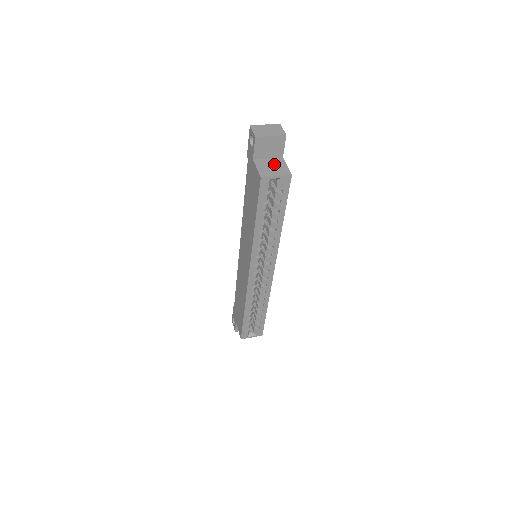
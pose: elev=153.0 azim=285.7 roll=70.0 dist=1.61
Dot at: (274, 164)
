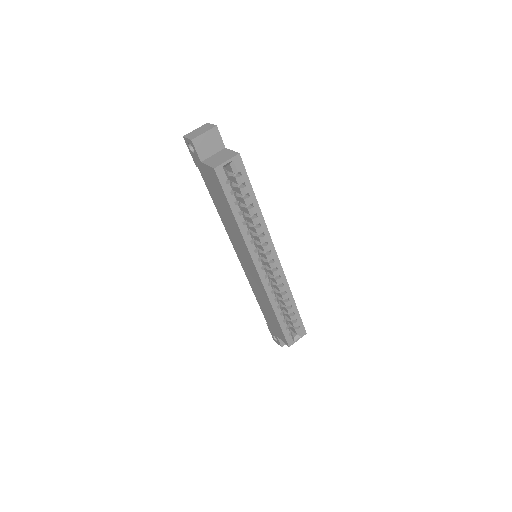
Dot at: (220, 155)
